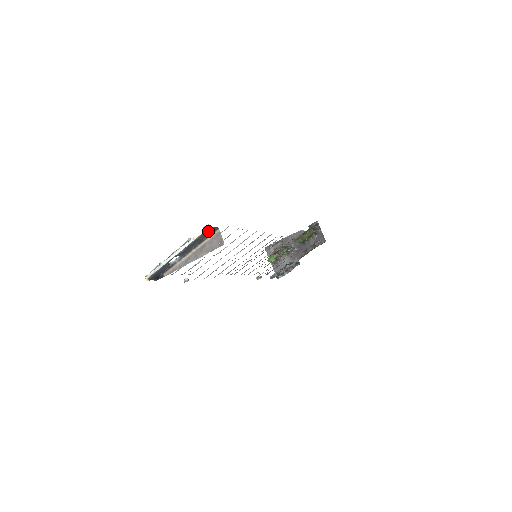
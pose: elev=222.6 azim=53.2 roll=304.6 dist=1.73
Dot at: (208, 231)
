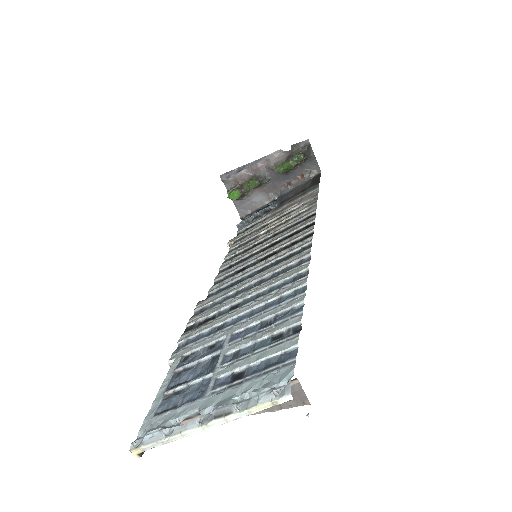
Dot at: (279, 394)
